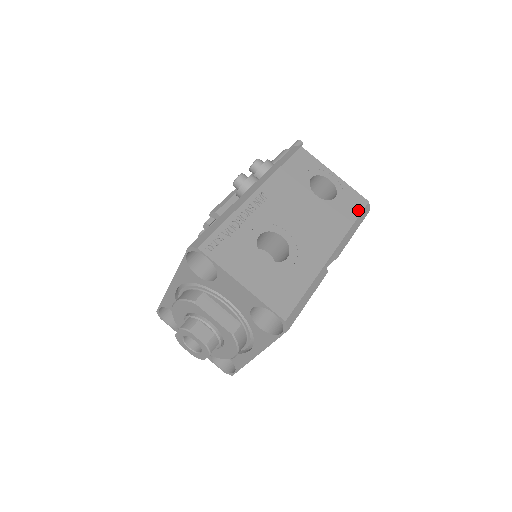
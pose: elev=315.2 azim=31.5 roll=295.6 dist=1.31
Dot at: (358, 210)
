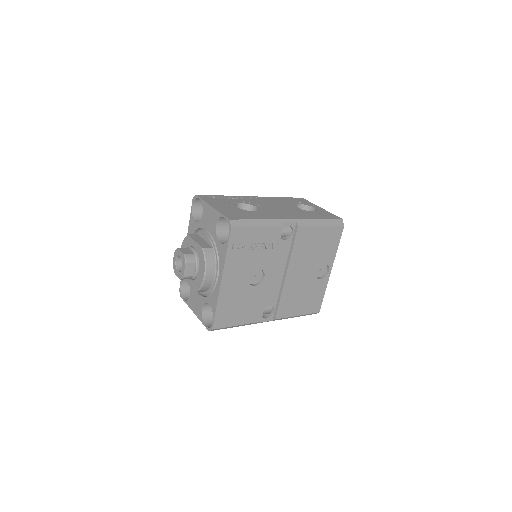
Dot at: (329, 218)
